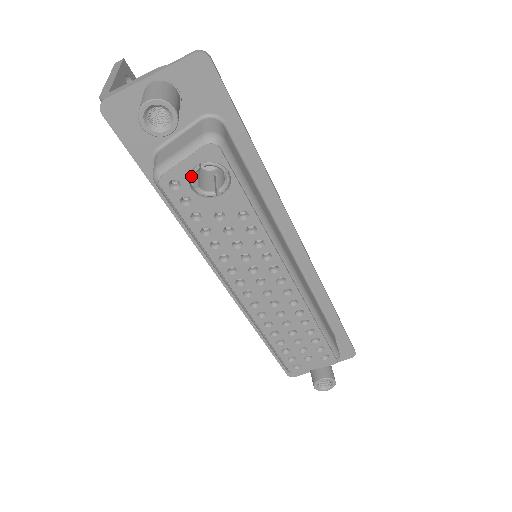
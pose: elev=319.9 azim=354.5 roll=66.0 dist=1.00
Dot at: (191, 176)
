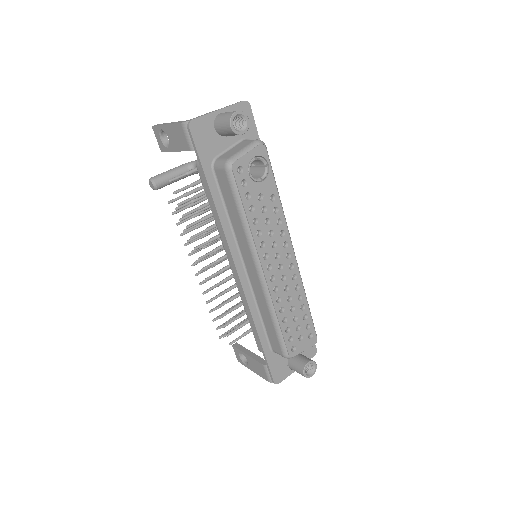
Dot at: (249, 165)
